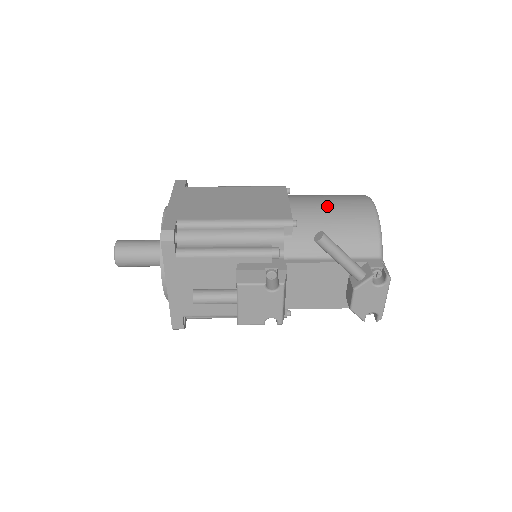
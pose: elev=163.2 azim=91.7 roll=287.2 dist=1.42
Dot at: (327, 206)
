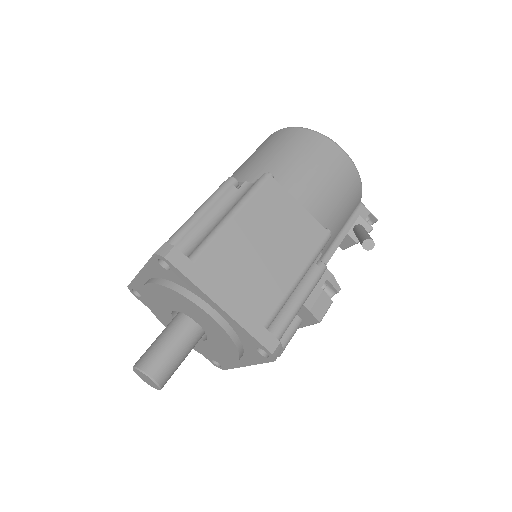
Dot at: (327, 186)
